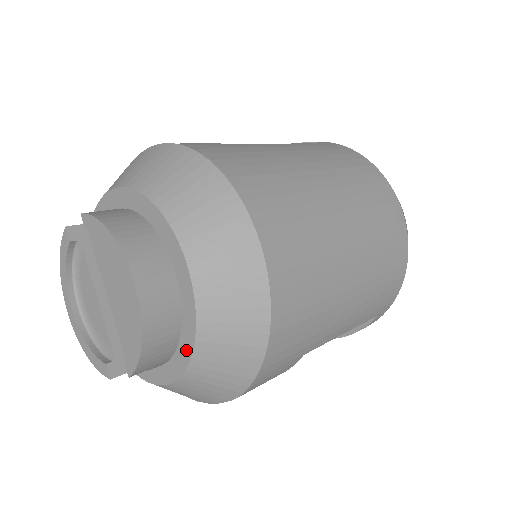
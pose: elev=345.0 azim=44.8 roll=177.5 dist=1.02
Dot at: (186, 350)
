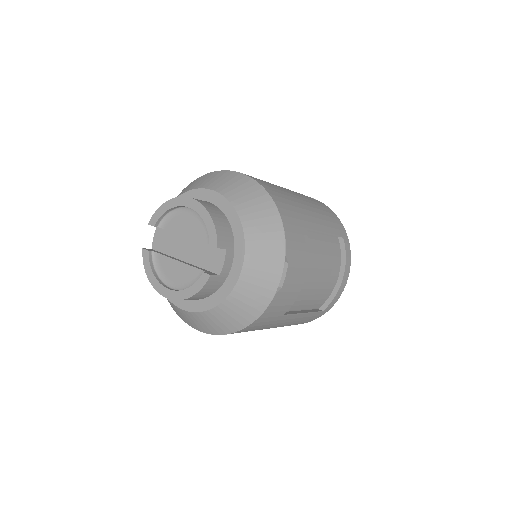
Dot at: (236, 223)
